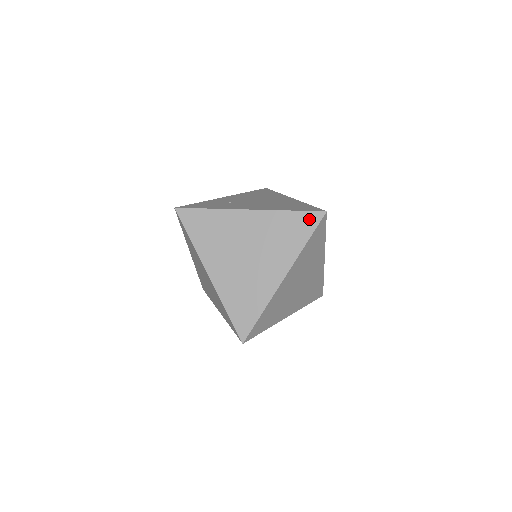
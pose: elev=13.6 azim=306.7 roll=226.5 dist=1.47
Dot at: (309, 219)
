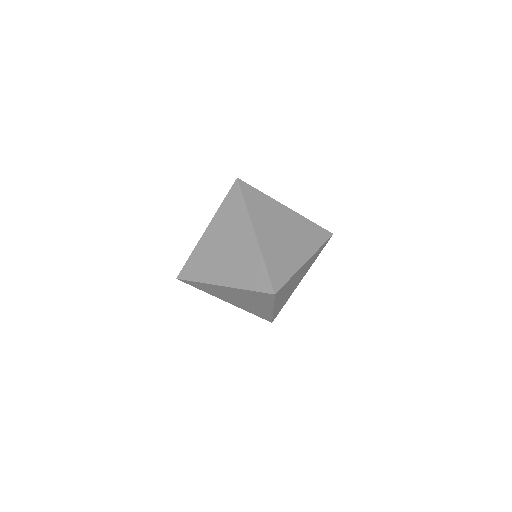
Dot at: (324, 233)
